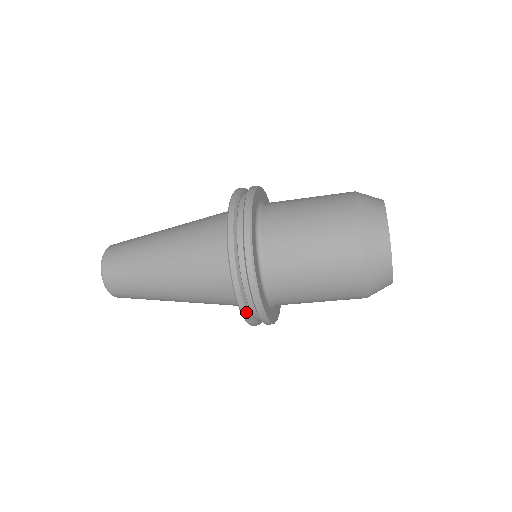
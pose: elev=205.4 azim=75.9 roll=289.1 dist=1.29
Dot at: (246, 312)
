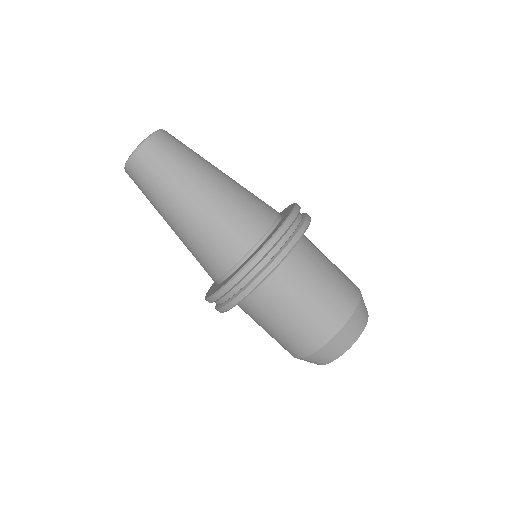
Dot at: (234, 284)
